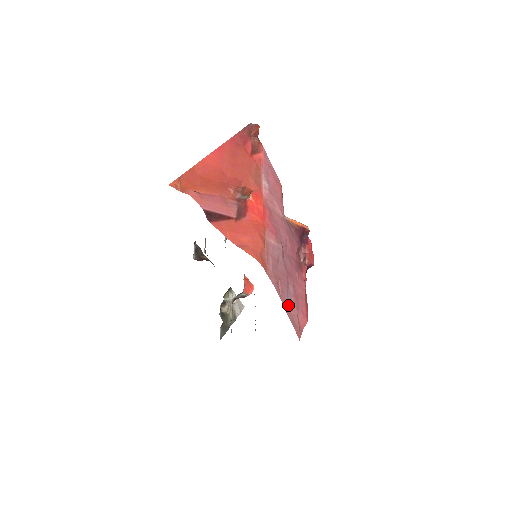
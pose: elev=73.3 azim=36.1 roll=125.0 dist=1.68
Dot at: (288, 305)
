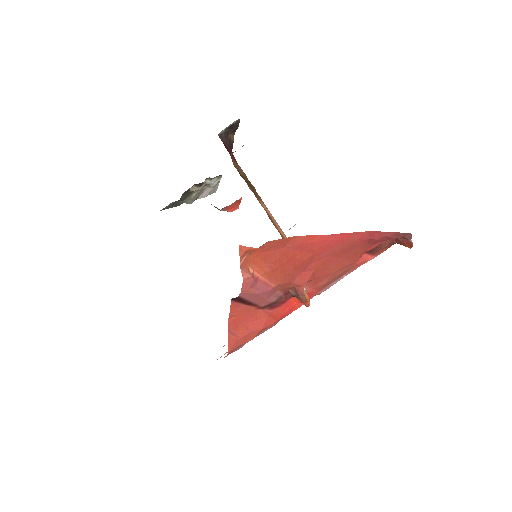
Dot at: occluded
